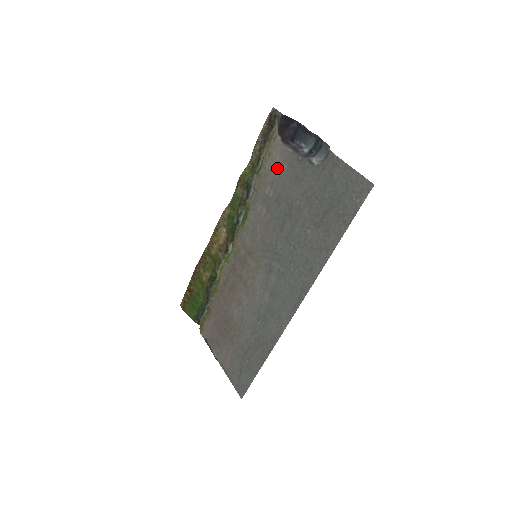
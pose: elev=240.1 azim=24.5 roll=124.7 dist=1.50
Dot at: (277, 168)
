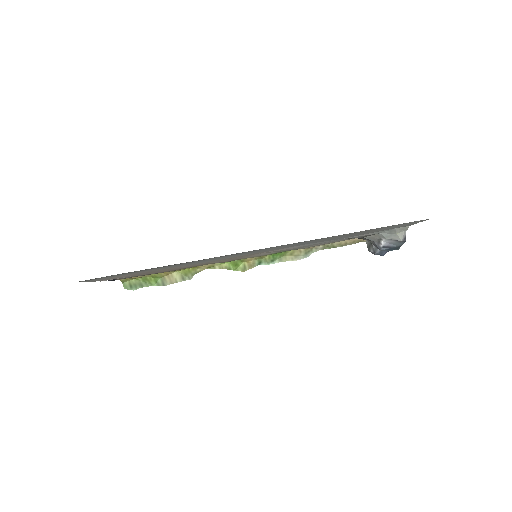
Dot at: occluded
